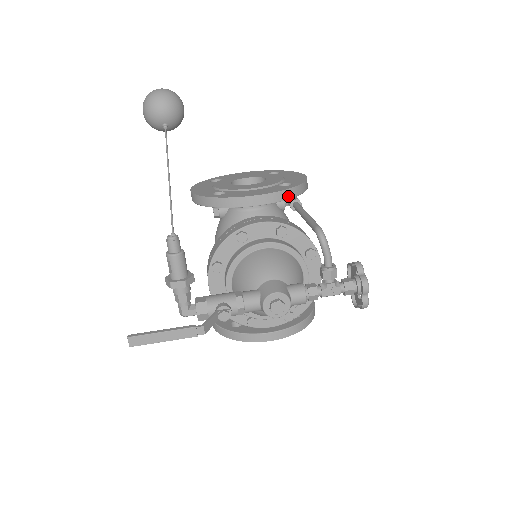
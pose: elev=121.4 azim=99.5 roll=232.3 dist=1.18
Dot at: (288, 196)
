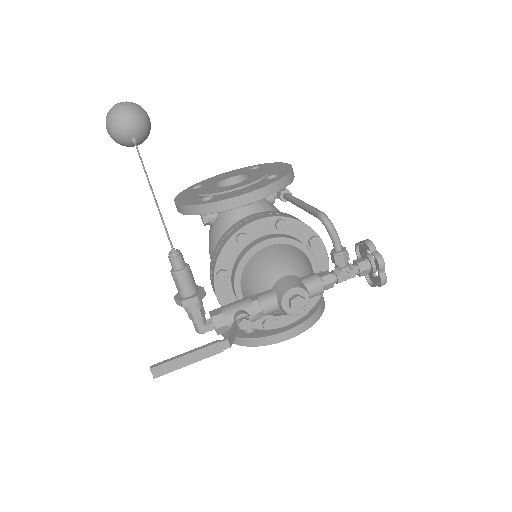
Dot at: (279, 188)
